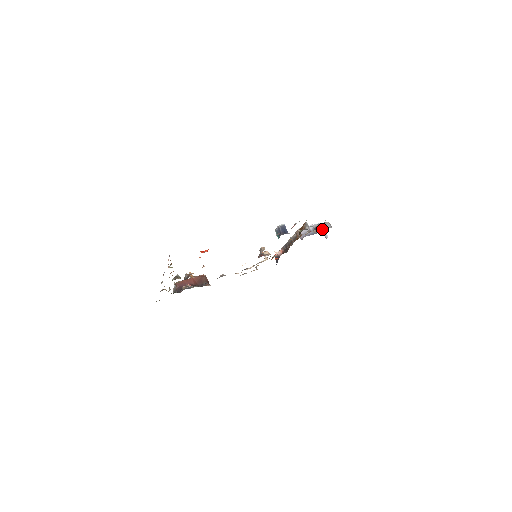
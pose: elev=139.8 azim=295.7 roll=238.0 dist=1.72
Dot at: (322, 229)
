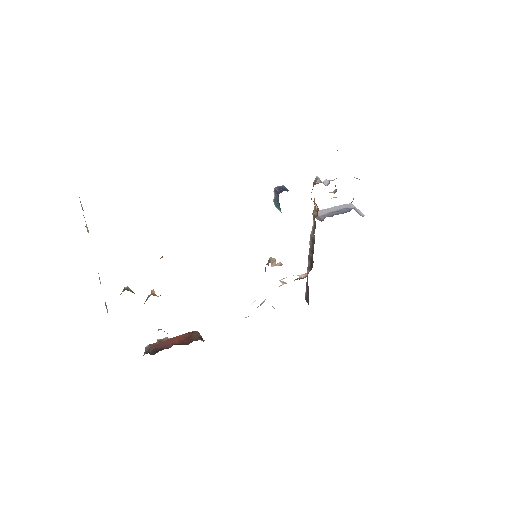
Dot at: occluded
